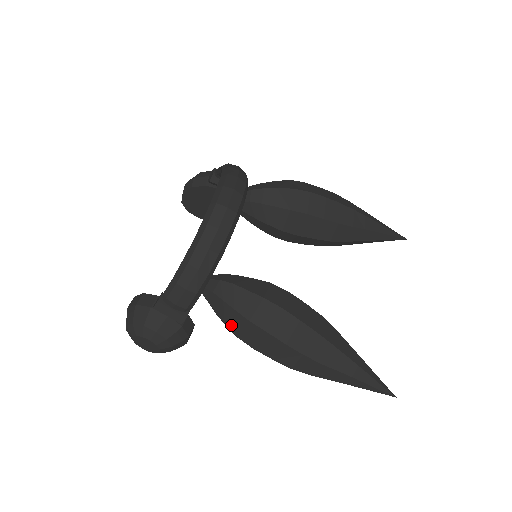
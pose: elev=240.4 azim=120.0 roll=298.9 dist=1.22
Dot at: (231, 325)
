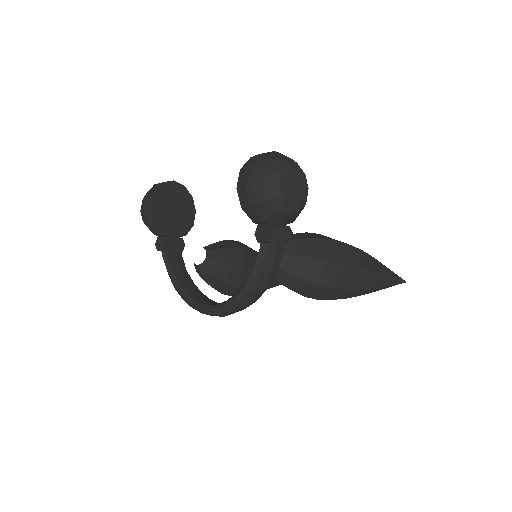
Dot at: occluded
